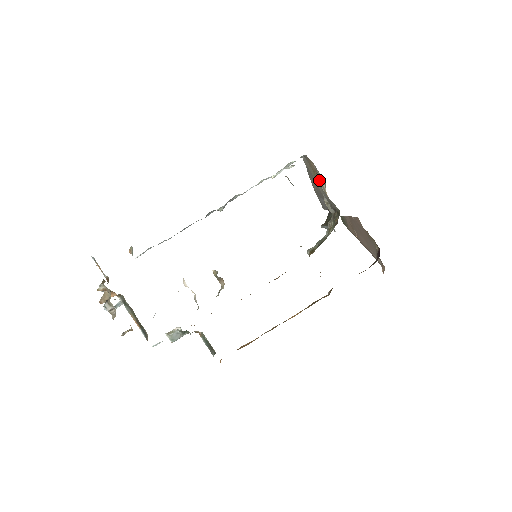
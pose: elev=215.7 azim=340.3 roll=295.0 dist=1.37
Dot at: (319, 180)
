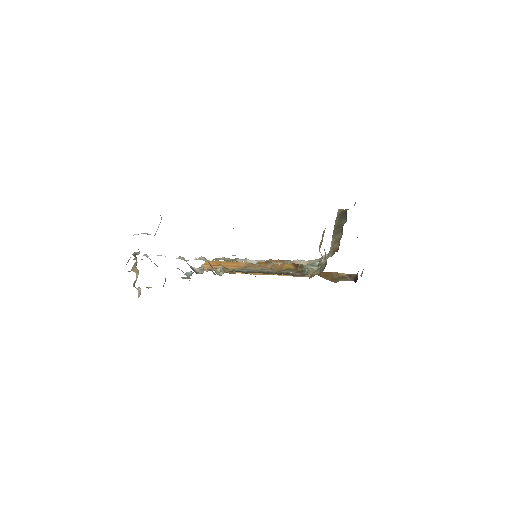
Dot at: occluded
